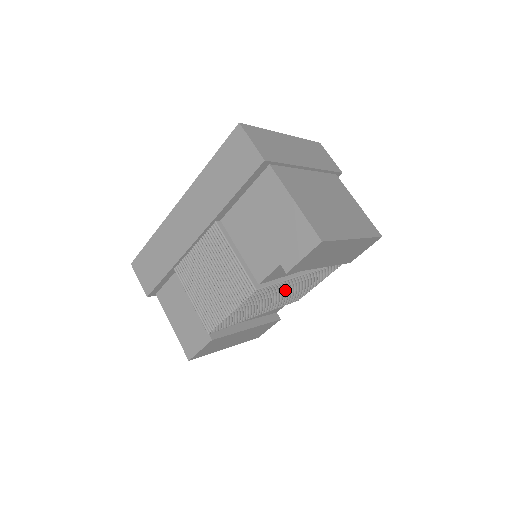
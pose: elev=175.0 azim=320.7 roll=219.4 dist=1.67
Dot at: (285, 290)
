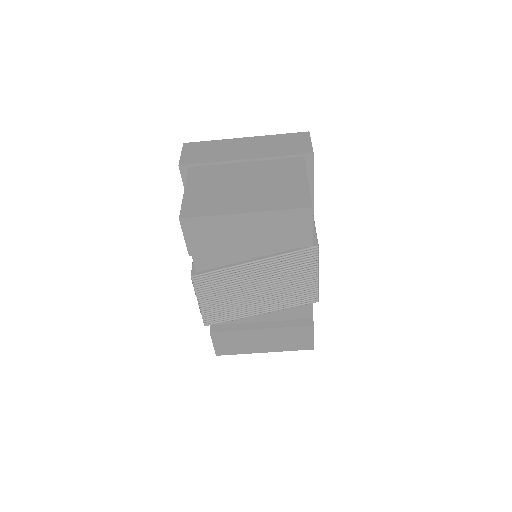
Dot at: (251, 282)
